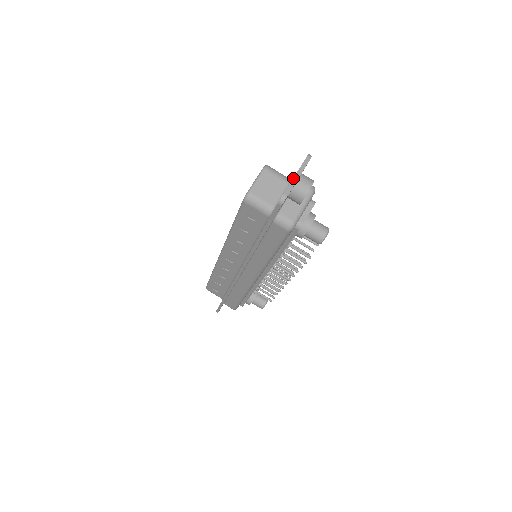
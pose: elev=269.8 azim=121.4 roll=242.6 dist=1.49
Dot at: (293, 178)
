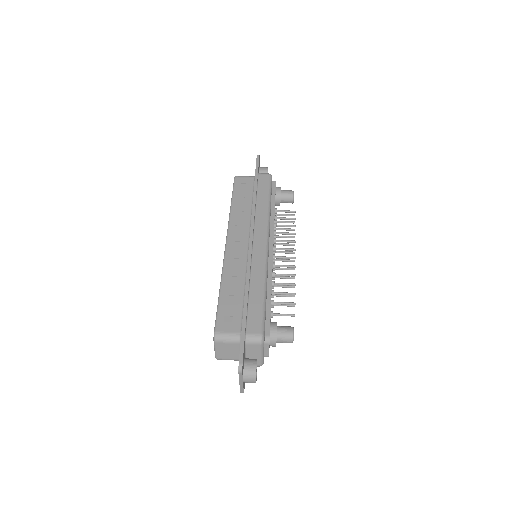
Dot at: occluded
